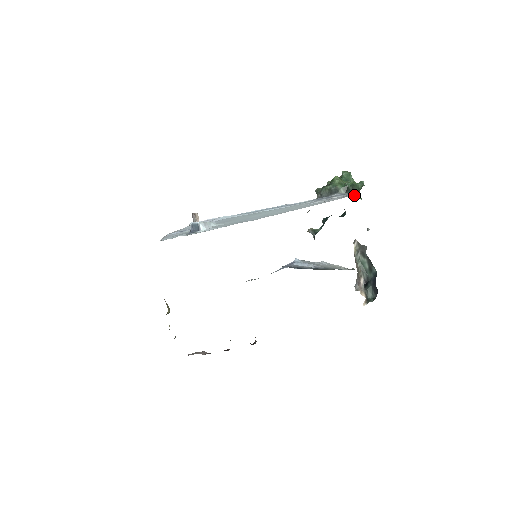
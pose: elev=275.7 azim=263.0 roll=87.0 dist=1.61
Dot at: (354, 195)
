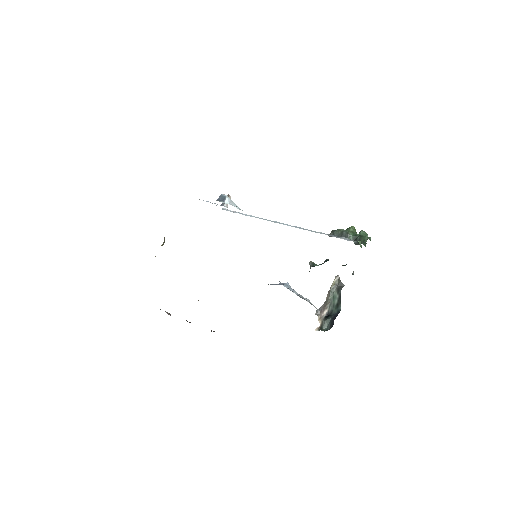
Dot at: (358, 243)
